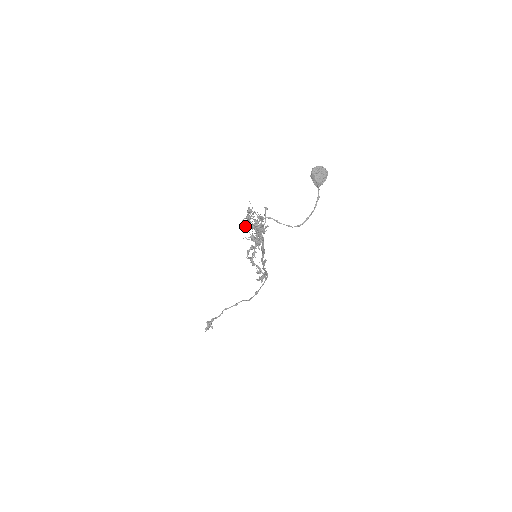
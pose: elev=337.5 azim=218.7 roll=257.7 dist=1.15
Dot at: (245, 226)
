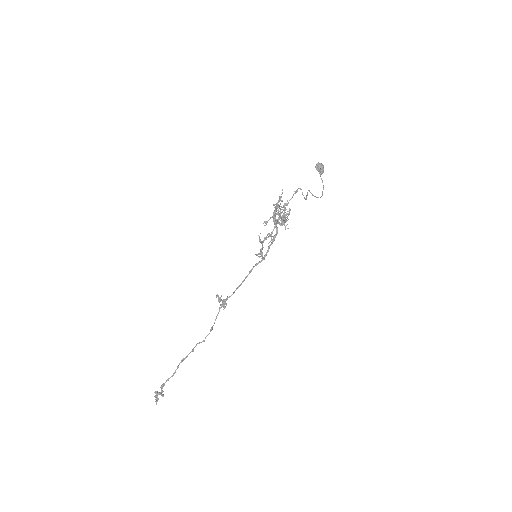
Dot at: (273, 214)
